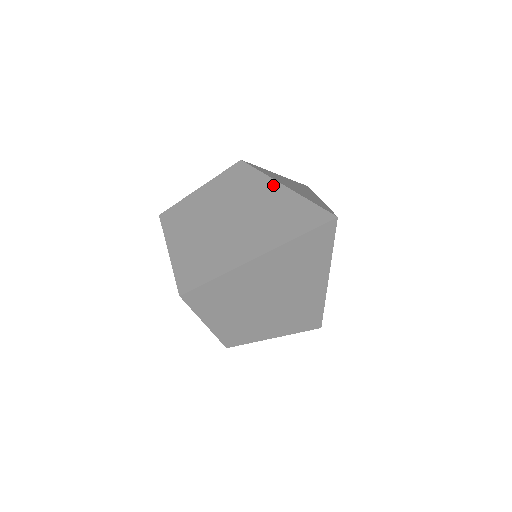
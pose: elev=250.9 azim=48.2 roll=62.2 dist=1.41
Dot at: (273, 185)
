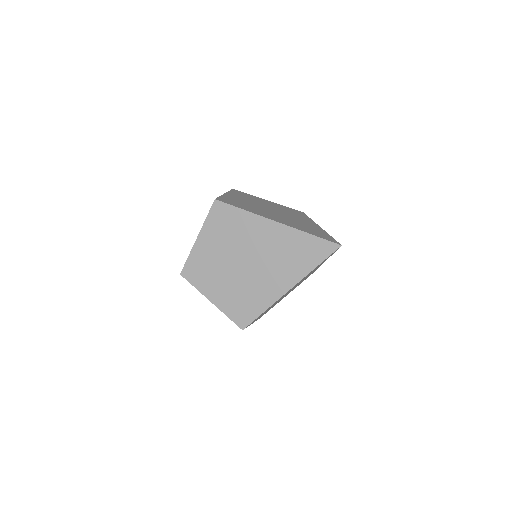
Dot at: (314, 224)
